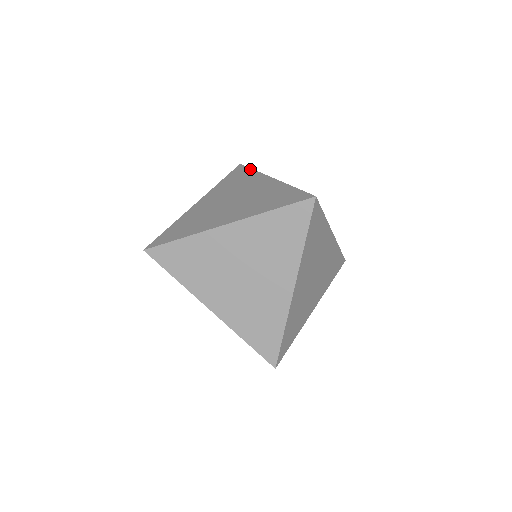
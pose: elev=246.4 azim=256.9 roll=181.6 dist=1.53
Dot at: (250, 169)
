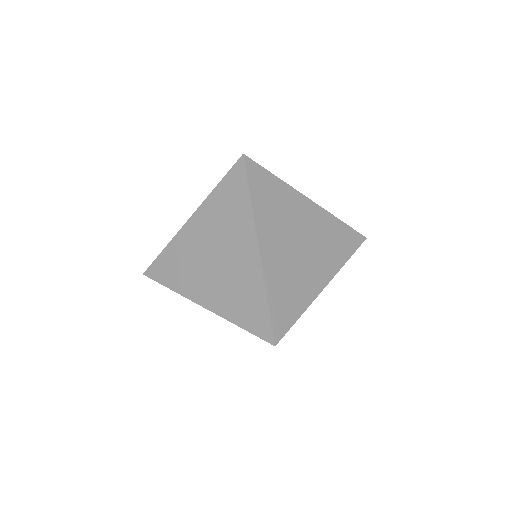
Dot at: occluded
